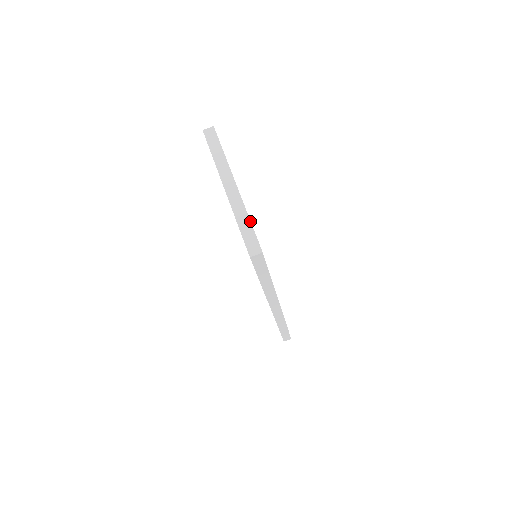
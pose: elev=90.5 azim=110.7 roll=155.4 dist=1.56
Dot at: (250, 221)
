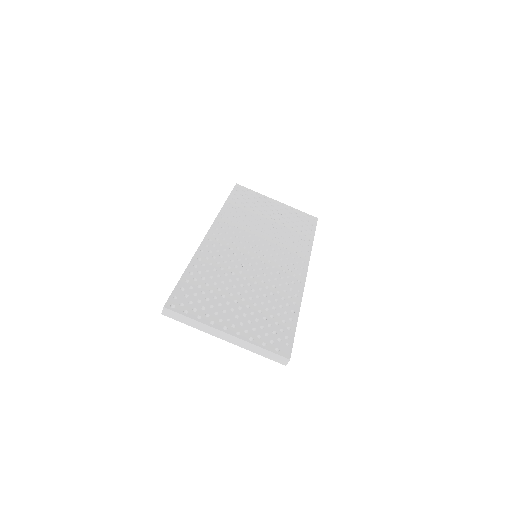
Dot at: (262, 348)
